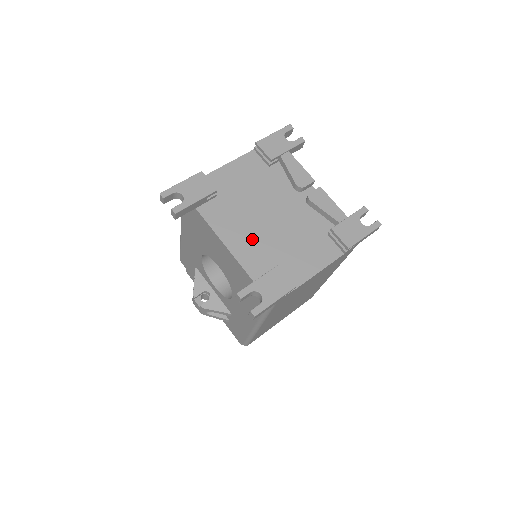
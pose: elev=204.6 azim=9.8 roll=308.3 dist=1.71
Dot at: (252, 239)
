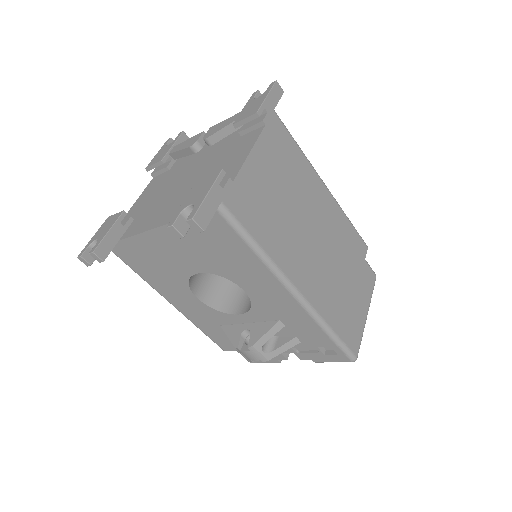
Dot at: (175, 203)
